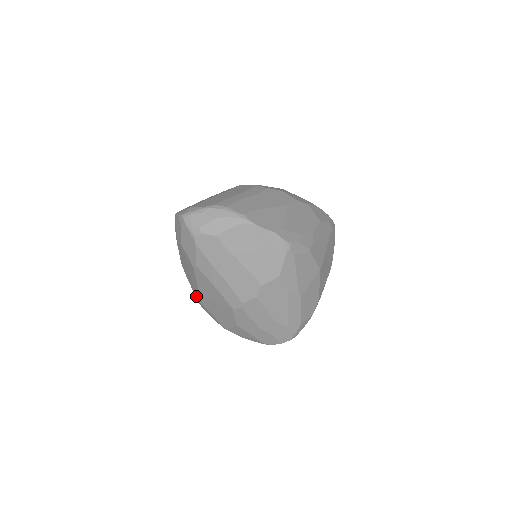
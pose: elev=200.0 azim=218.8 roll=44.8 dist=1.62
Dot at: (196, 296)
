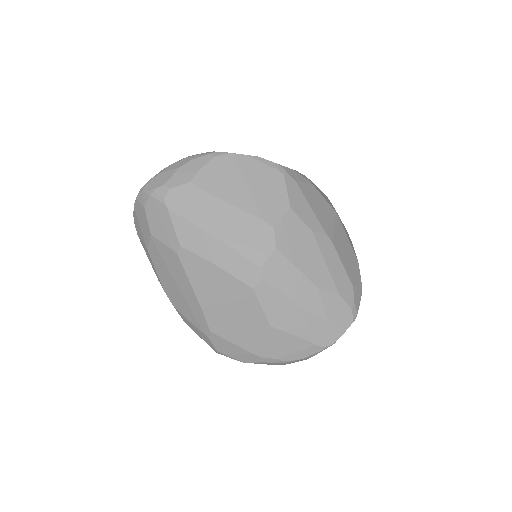
Dot at: (200, 328)
